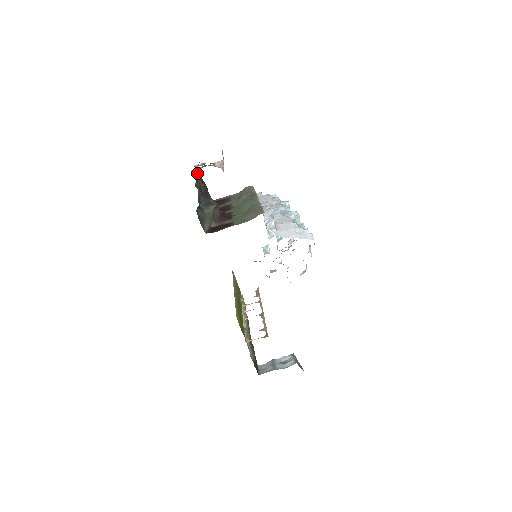
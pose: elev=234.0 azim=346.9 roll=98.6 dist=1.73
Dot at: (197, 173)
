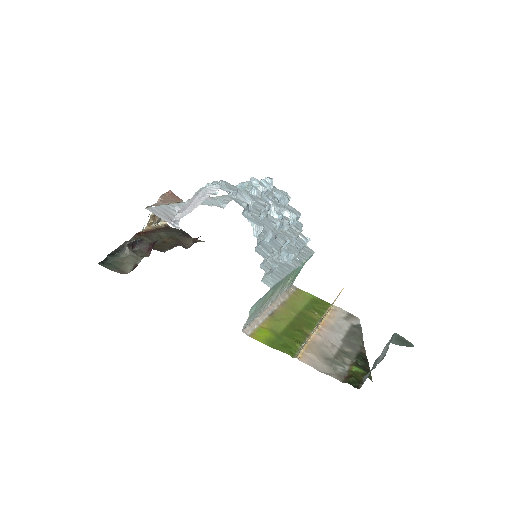
Dot at: (166, 228)
